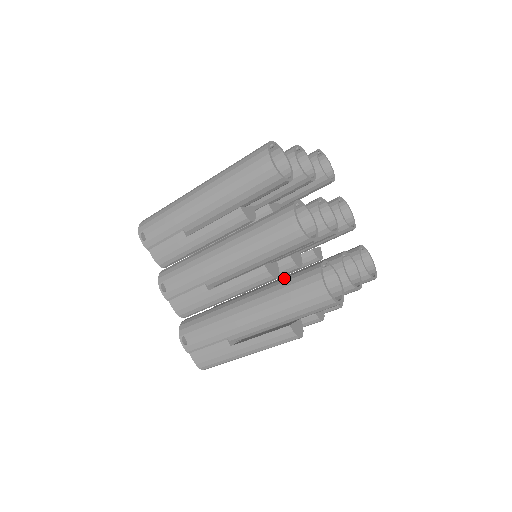
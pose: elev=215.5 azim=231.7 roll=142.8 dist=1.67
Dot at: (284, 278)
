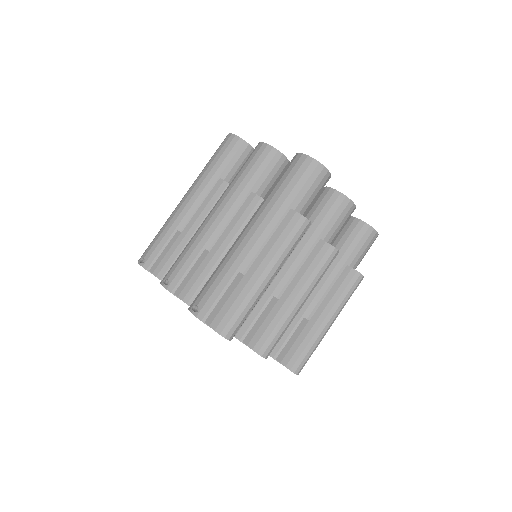
Dot at: occluded
